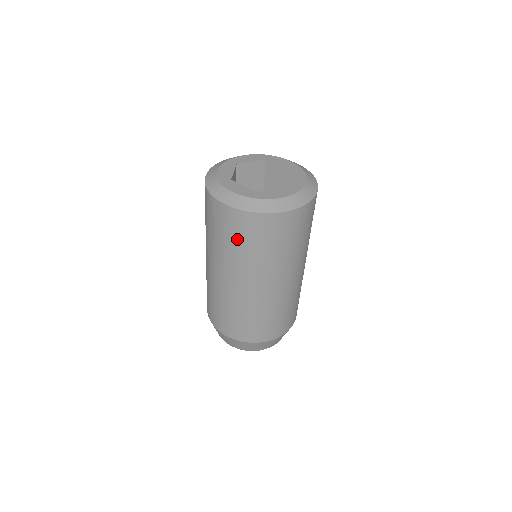
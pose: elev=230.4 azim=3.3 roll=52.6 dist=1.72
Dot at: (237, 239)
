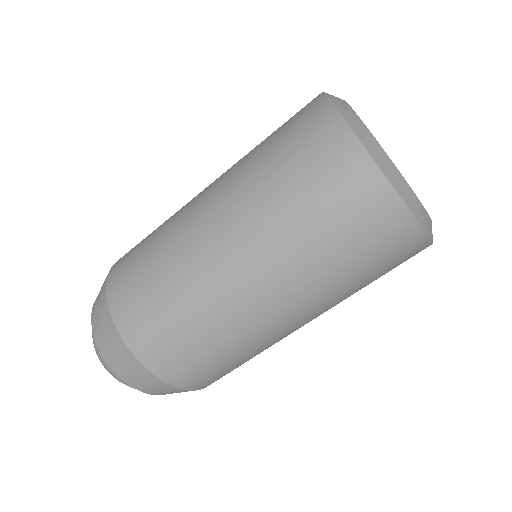
Dot at: (289, 158)
